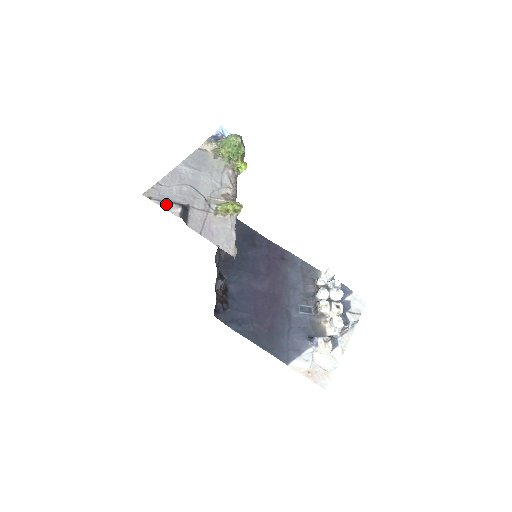
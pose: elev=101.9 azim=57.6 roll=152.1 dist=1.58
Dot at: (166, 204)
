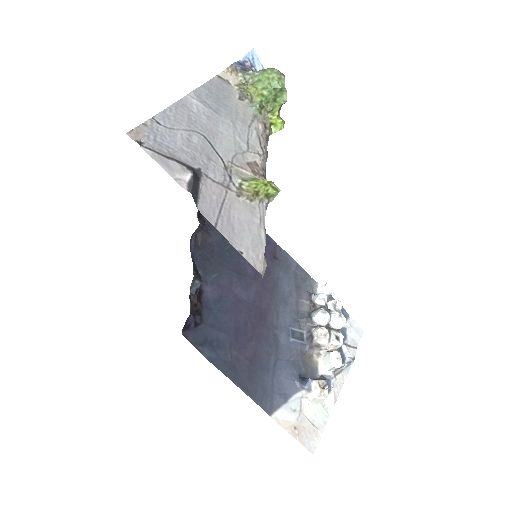
Dot at: (166, 161)
